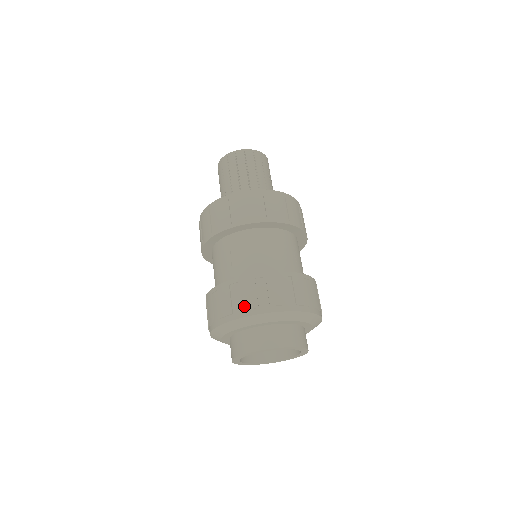
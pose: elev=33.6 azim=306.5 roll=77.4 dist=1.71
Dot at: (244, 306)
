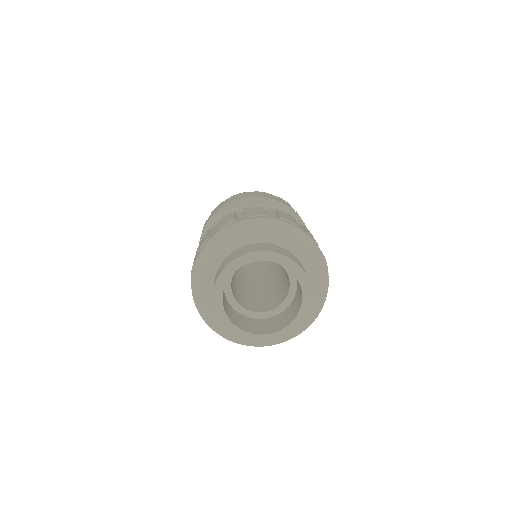
Dot at: (283, 217)
